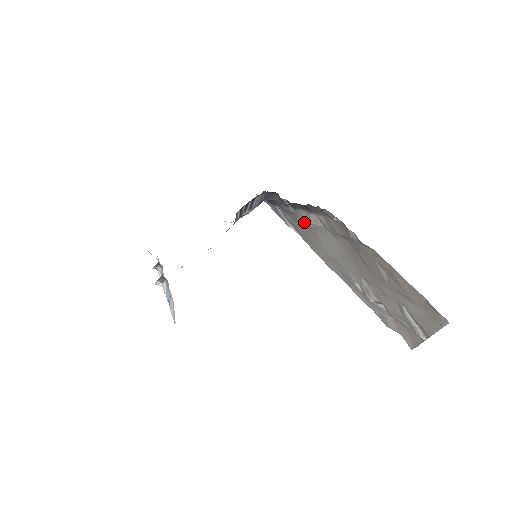
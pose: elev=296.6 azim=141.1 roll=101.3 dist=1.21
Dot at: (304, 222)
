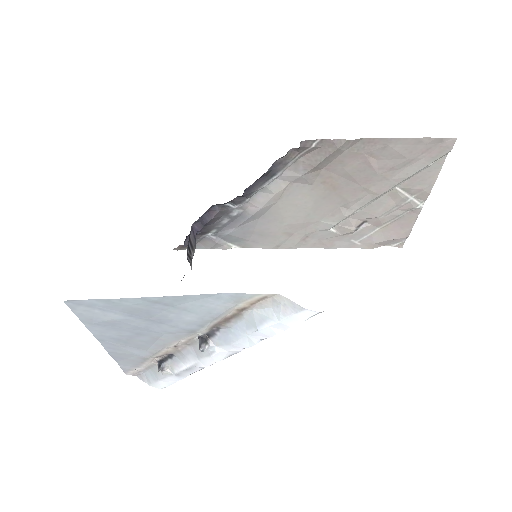
Dot at: (260, 207)
